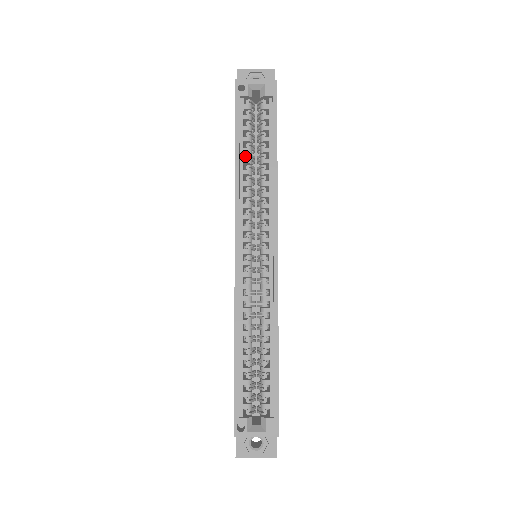
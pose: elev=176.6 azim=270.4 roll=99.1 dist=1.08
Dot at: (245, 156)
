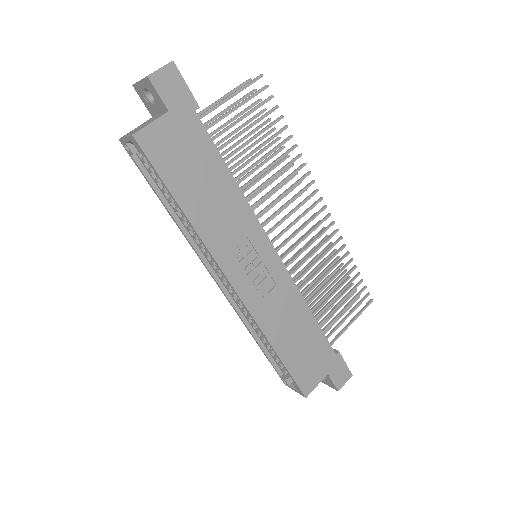
Dot at: occluded
